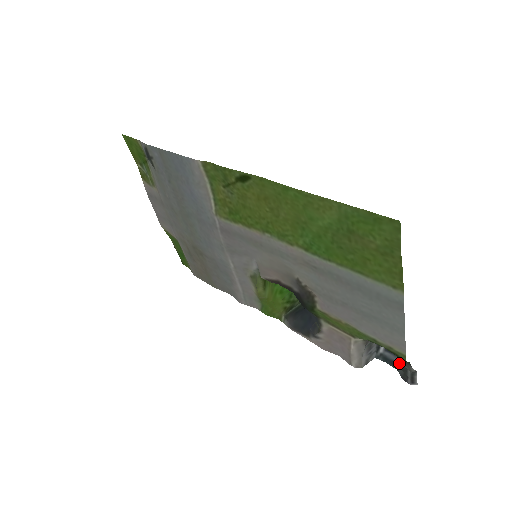
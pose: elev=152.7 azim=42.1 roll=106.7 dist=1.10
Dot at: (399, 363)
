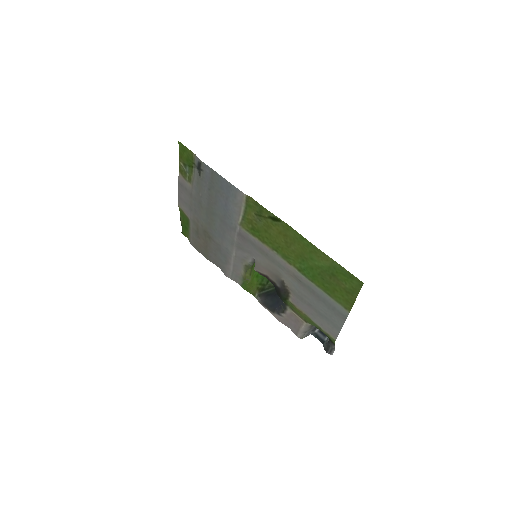
Dot at: (325, 341)
